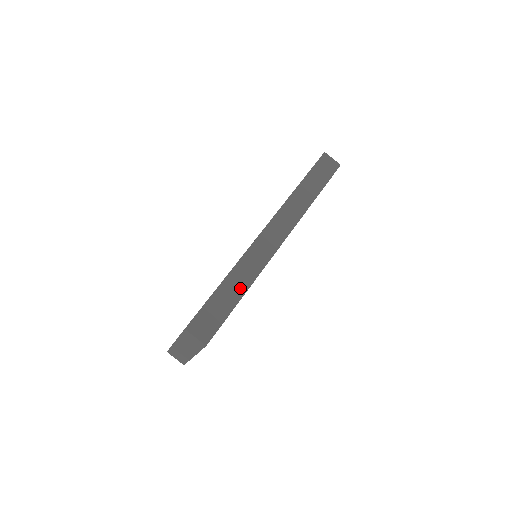
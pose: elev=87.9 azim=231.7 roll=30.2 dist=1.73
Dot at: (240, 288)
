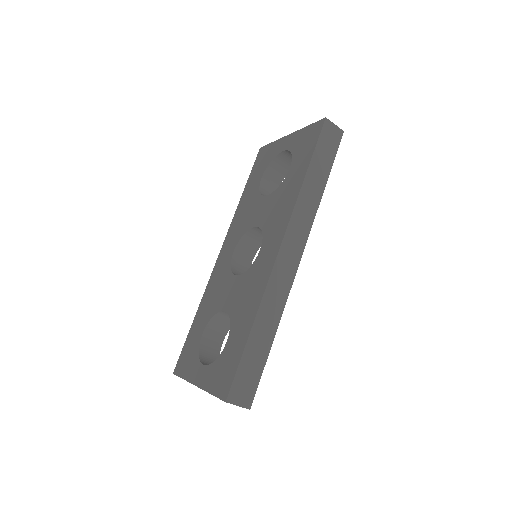
Dot at: (269, 332)
